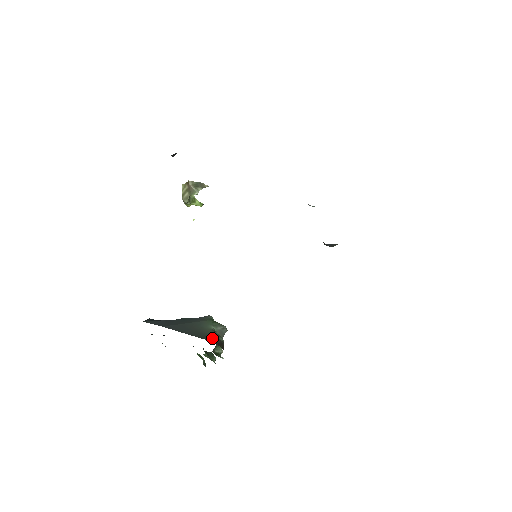
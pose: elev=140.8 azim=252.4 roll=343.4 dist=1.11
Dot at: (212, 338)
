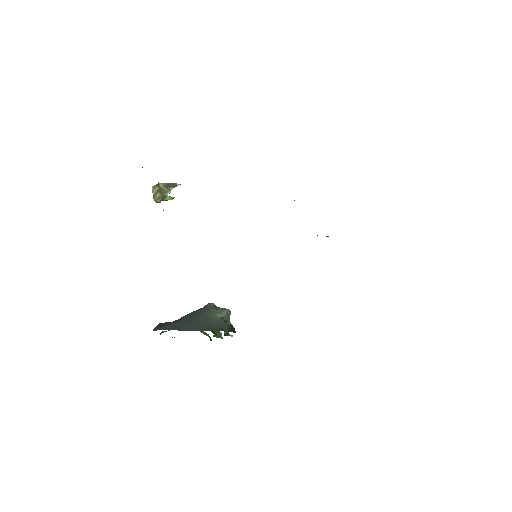
Dot at: (224, 327)
